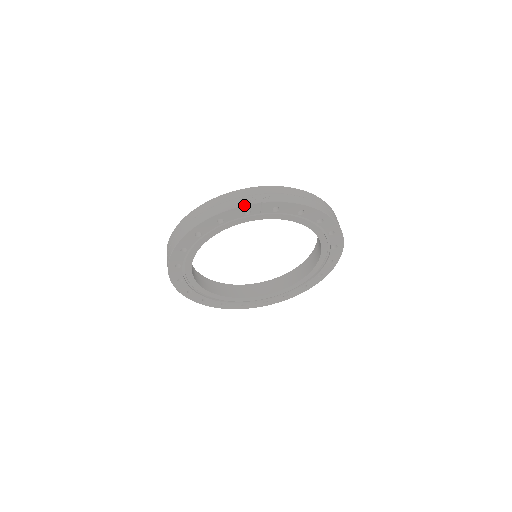
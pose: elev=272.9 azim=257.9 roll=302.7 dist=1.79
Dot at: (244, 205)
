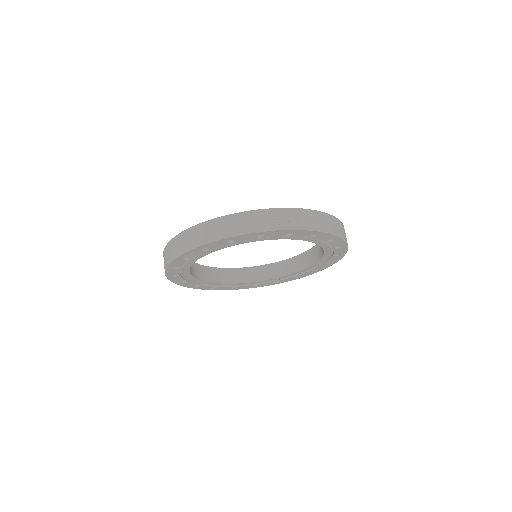
Dot at: (259, 232)
